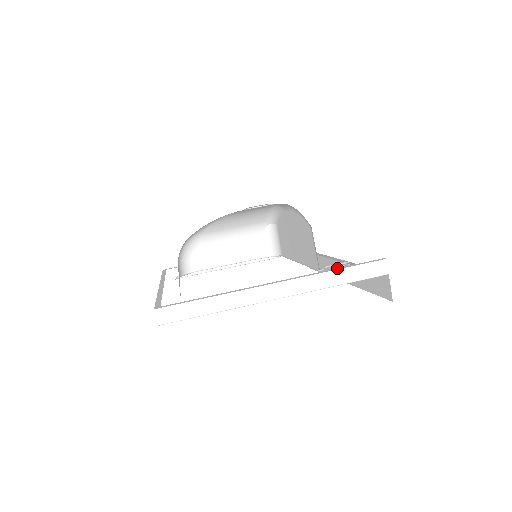
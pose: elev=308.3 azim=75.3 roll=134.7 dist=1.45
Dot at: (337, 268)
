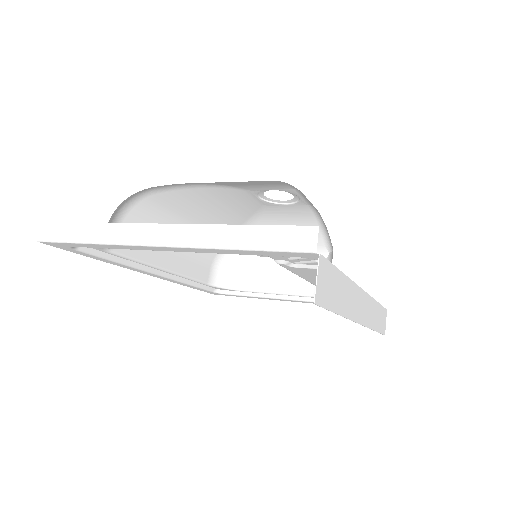
Dot at: (244, 226)
